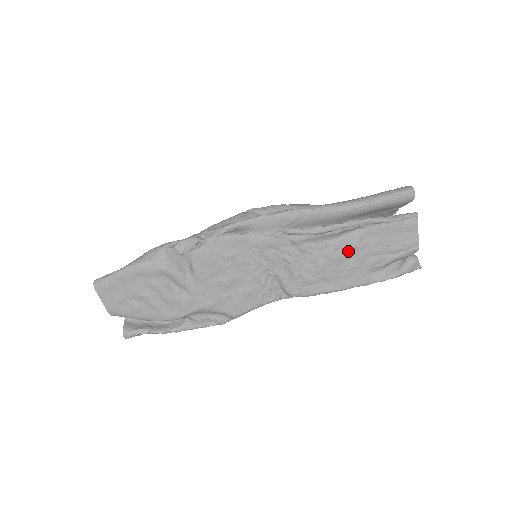
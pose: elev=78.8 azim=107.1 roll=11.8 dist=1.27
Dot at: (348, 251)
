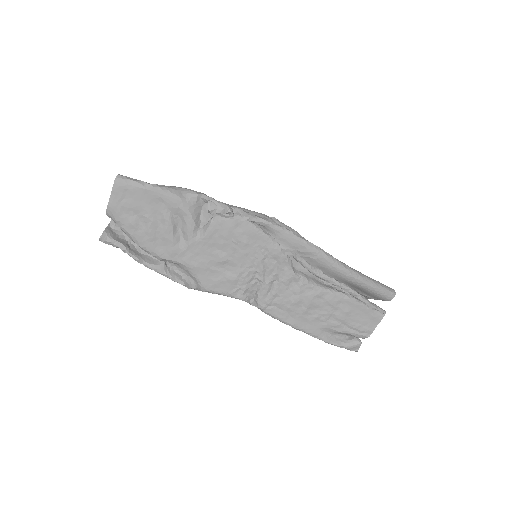
Dot at: (324, 303)
